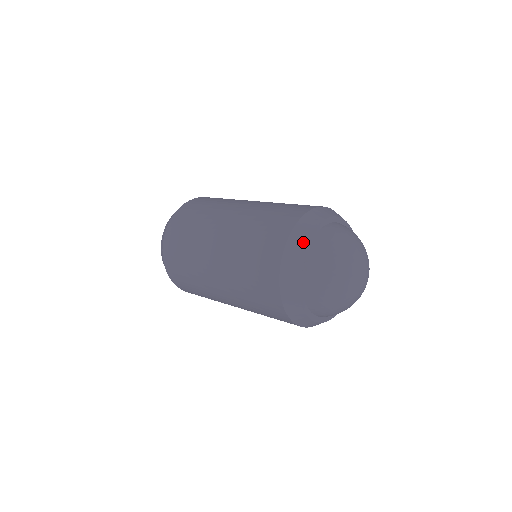
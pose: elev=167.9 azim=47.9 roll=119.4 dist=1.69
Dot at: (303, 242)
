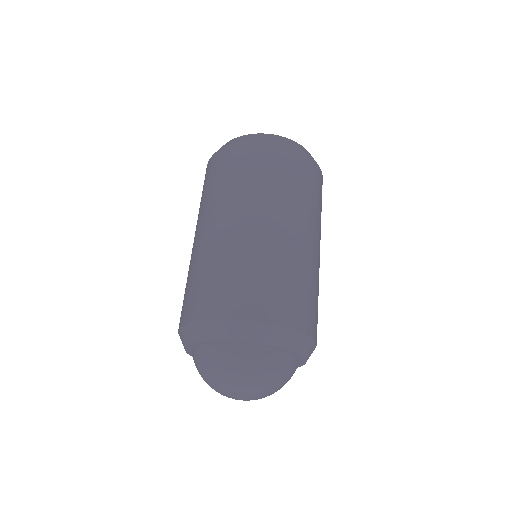
Dot at: occluded
